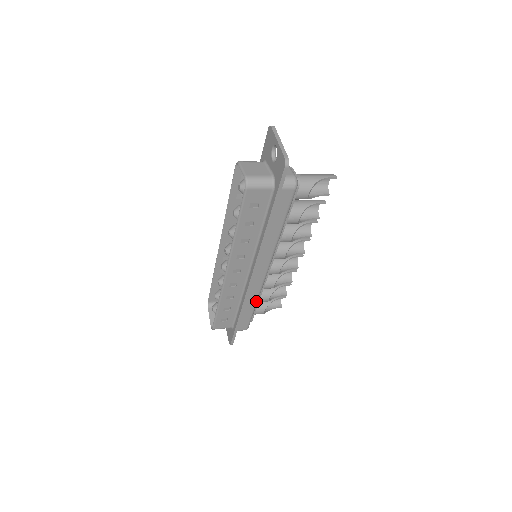
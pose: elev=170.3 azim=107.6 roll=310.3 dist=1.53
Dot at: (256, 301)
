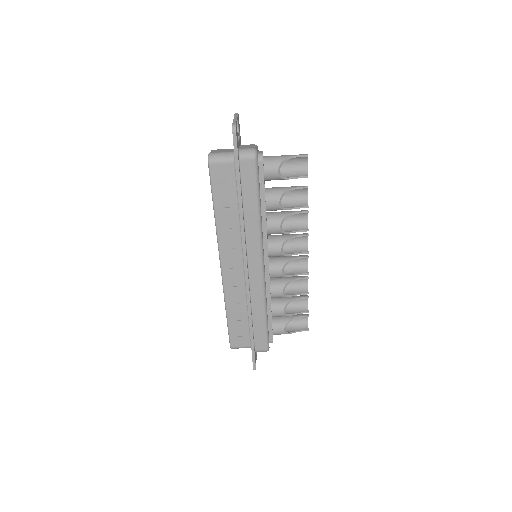
Dot at: (264, 308)
